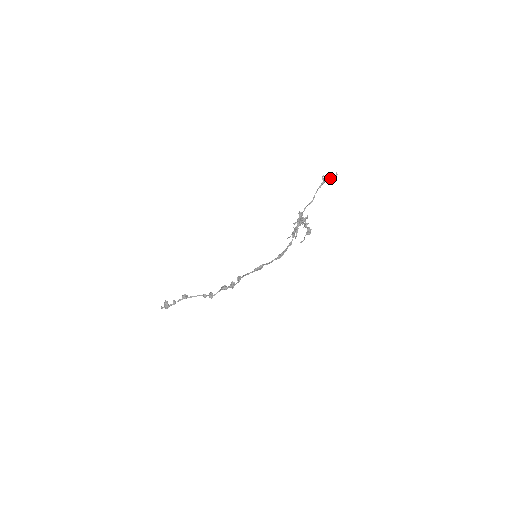
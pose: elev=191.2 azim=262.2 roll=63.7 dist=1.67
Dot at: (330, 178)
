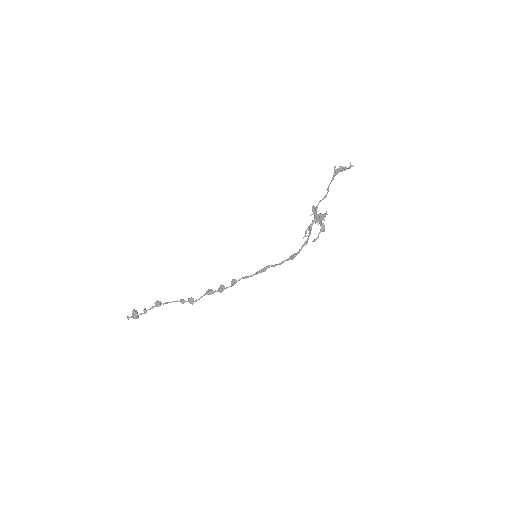
Dot at: (343, 169)
